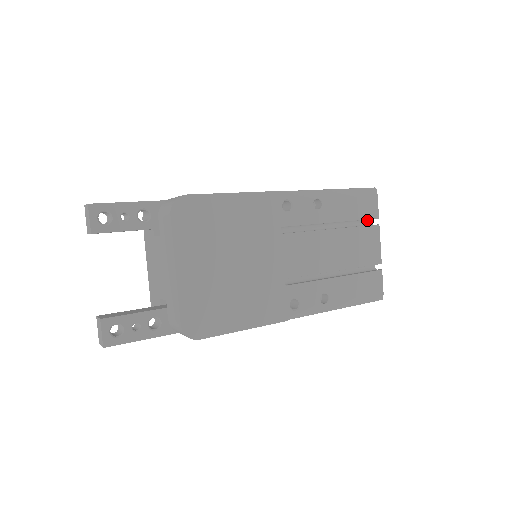
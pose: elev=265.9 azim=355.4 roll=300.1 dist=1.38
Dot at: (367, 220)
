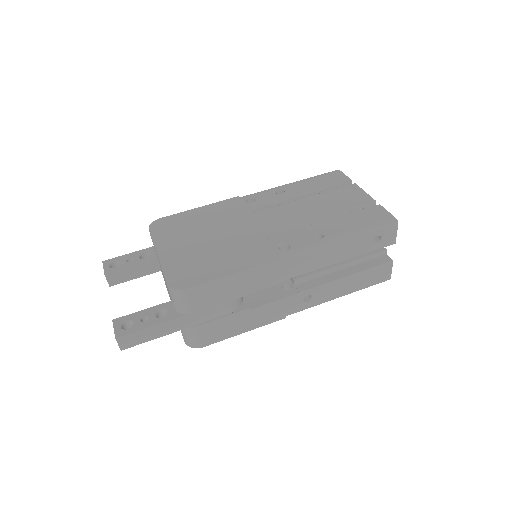
Dot at: occluded
